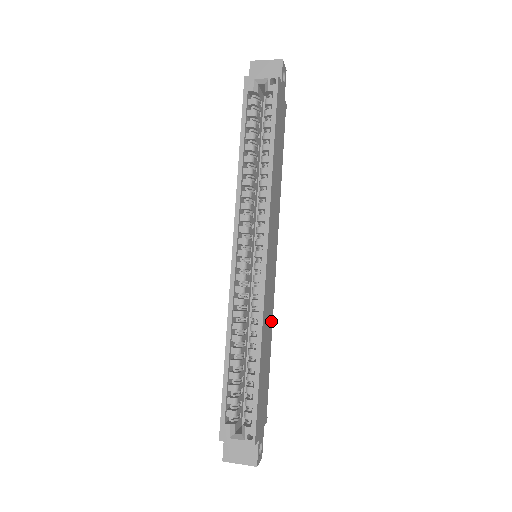
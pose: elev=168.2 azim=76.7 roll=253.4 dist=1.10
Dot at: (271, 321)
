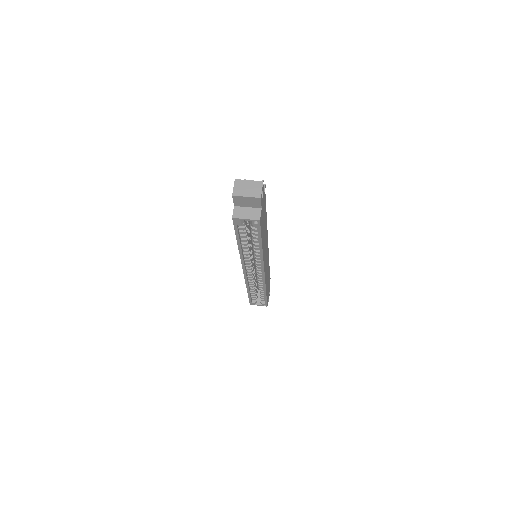
Dot at: (268, 264)
